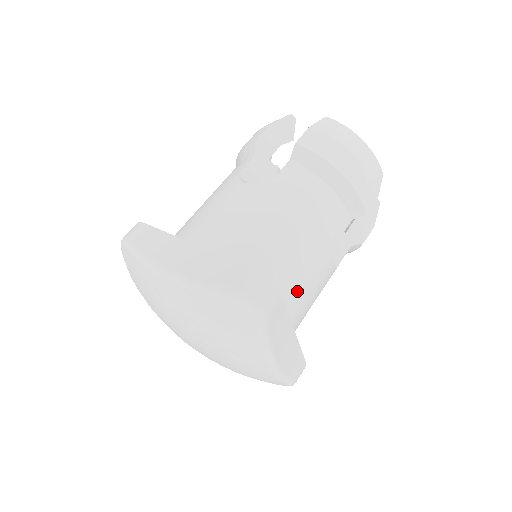
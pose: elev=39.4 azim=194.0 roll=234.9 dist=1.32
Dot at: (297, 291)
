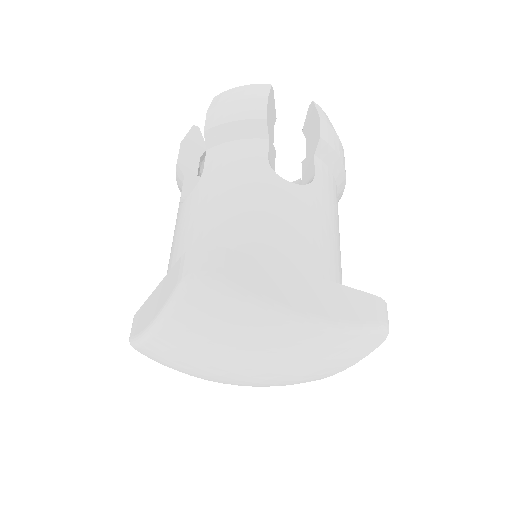
Dot at: occluded
